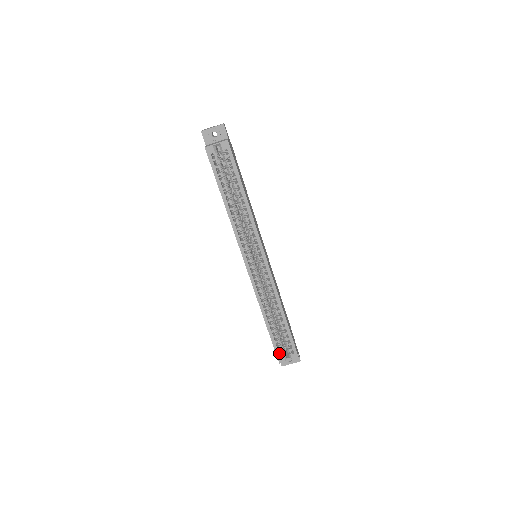
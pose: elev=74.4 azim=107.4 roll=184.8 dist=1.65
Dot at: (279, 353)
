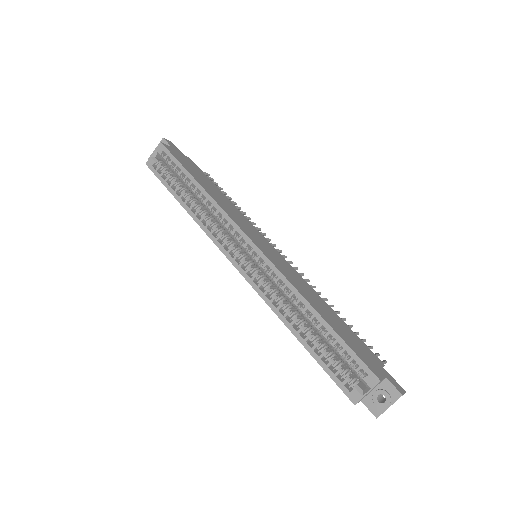
Dot at: (343, 384)
